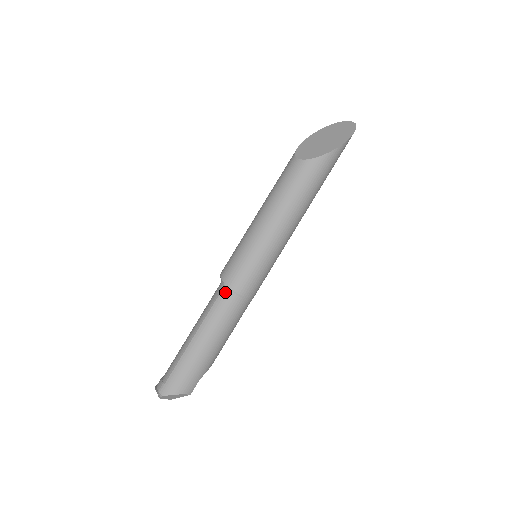
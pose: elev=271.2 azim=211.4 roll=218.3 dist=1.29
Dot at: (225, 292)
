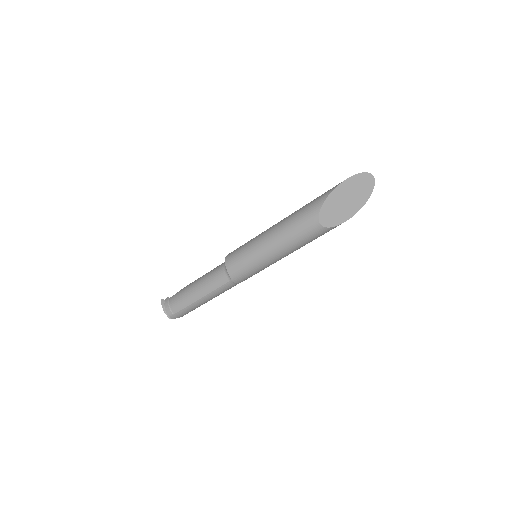
Dot at: (230, 284)
